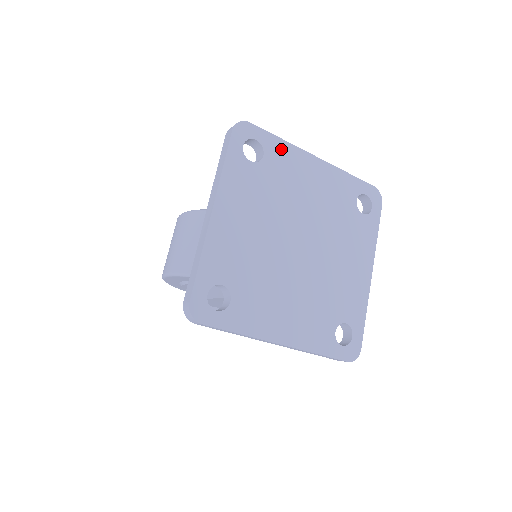
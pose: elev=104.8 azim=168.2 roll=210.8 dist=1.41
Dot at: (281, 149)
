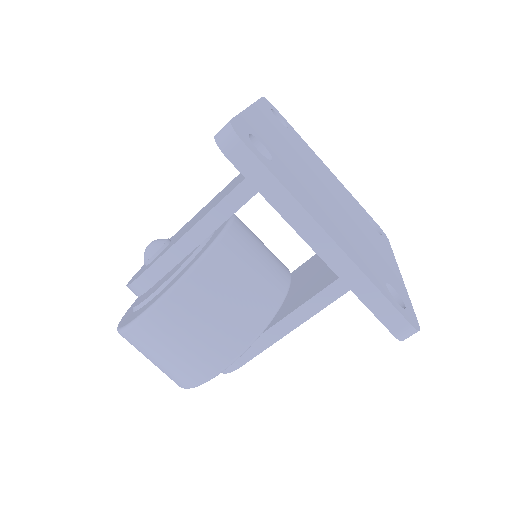
Dot at: (251, 124)
